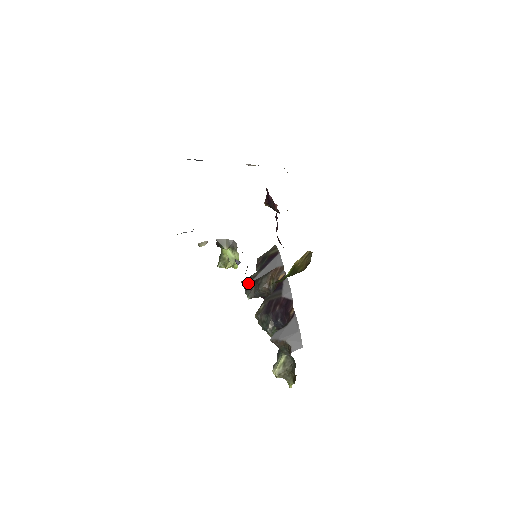
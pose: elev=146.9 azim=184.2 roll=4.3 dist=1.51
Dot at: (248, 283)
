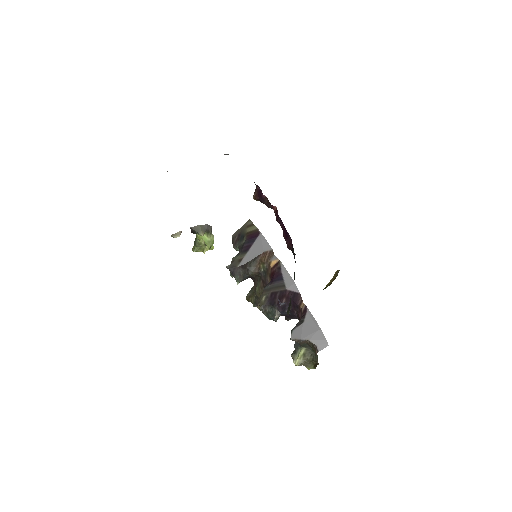
Dot at: (235, 268)
